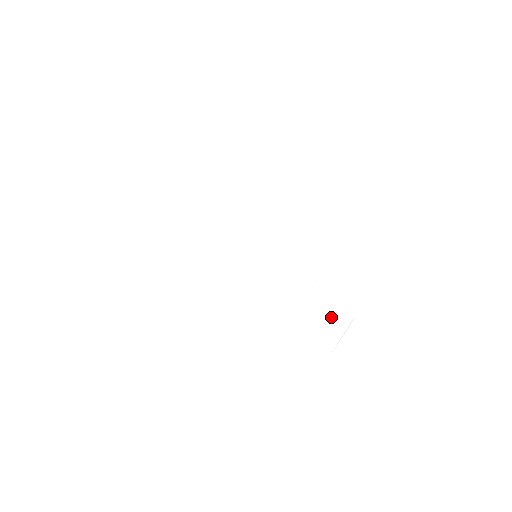
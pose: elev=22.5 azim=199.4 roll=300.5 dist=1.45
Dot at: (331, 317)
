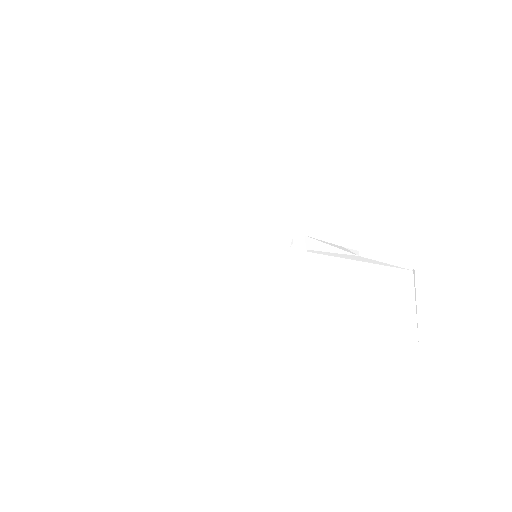
Dot at: (385, 279)
